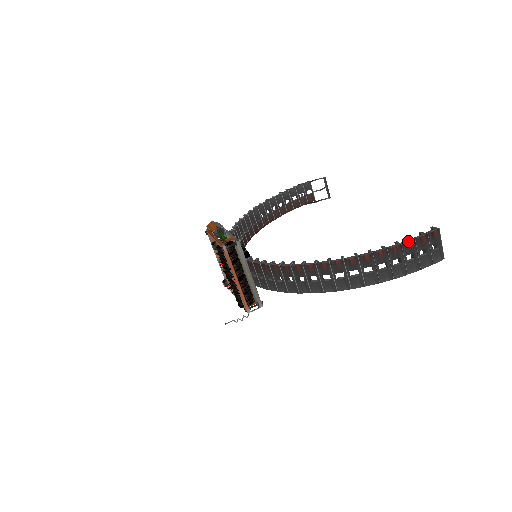
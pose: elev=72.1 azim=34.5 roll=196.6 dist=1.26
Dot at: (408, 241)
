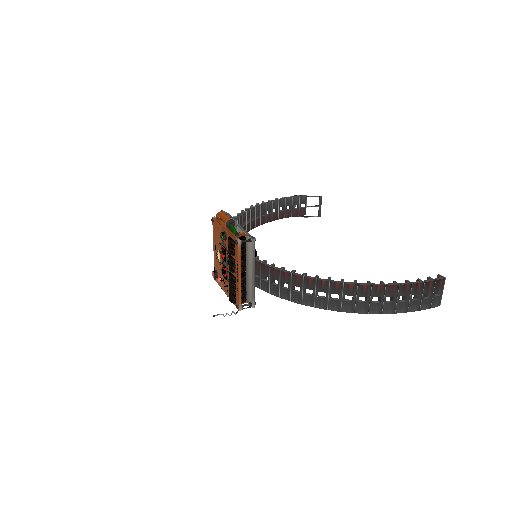
Dot at: (419, 282)
